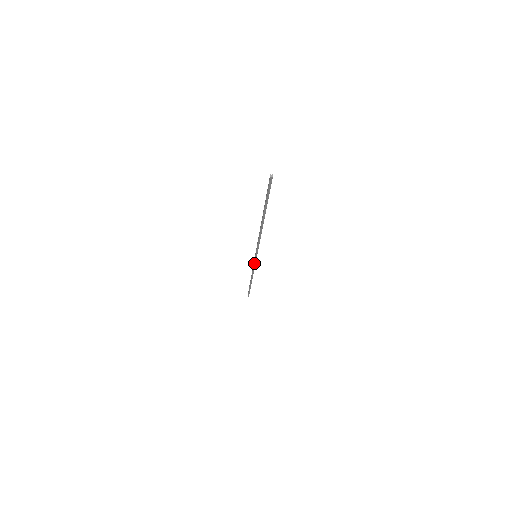
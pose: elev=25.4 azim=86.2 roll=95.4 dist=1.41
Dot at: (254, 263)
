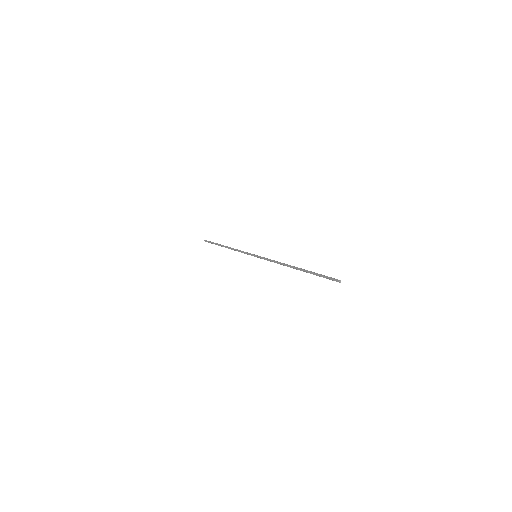
Dot at: (247, 254)
